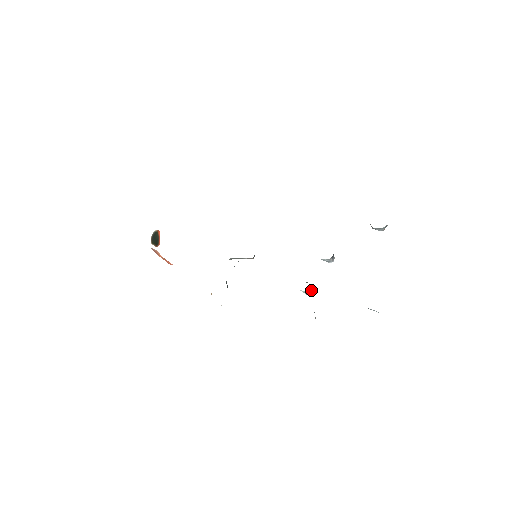
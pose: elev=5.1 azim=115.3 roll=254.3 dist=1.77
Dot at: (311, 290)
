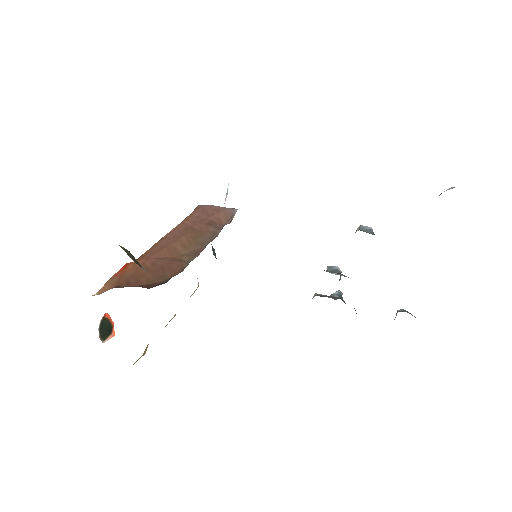
Dot at: occluded
